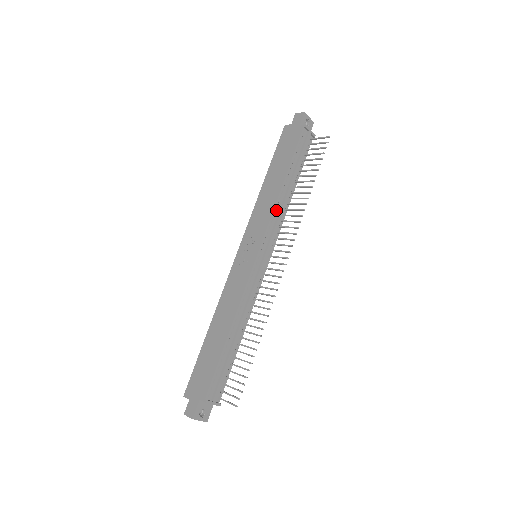
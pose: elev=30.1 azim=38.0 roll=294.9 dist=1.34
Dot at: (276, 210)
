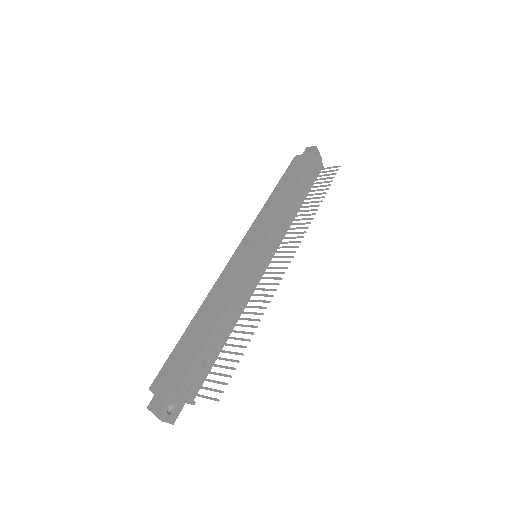
Dot at: (283, 215)
